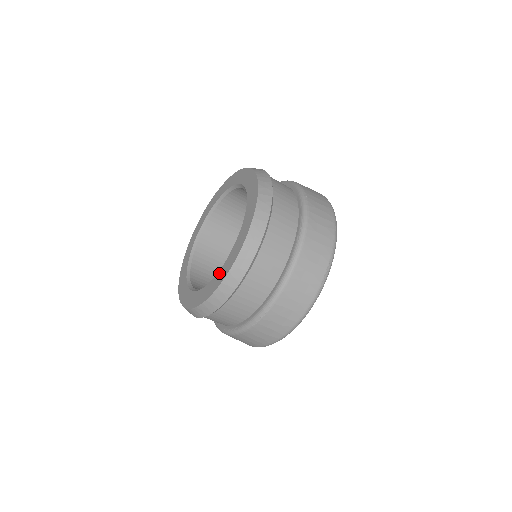
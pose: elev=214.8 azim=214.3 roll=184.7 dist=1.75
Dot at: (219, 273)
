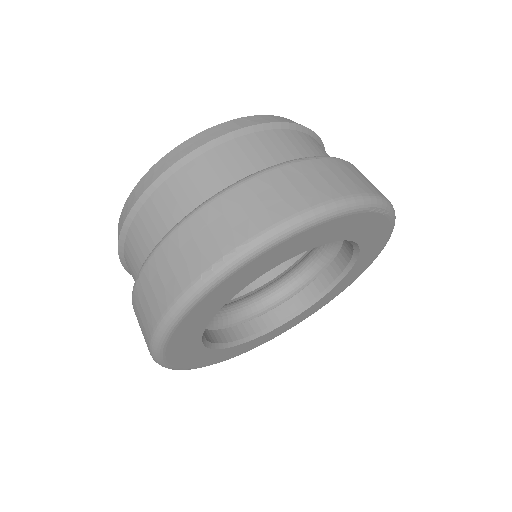
Dot at: occluded
